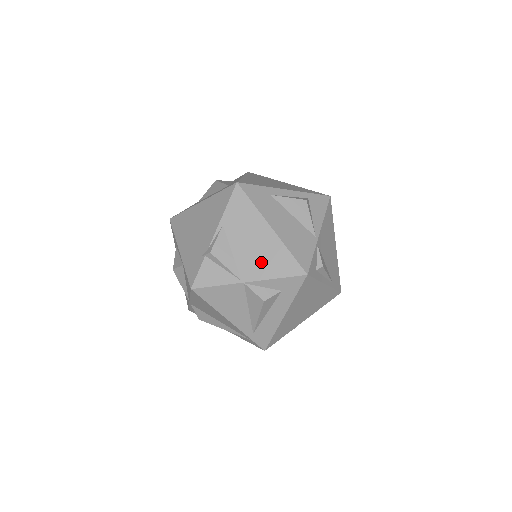
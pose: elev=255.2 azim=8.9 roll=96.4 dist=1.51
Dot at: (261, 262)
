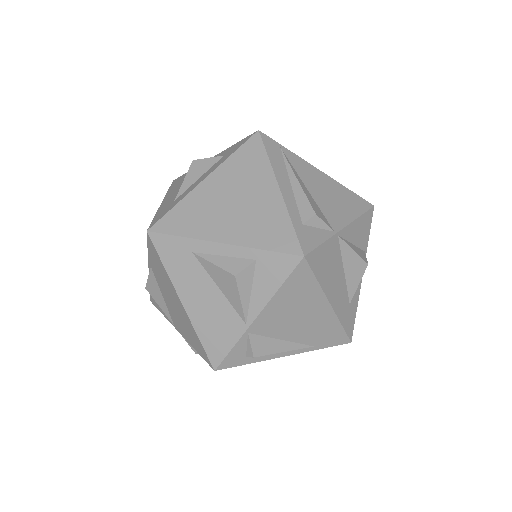
Dot at: (182, 325)
